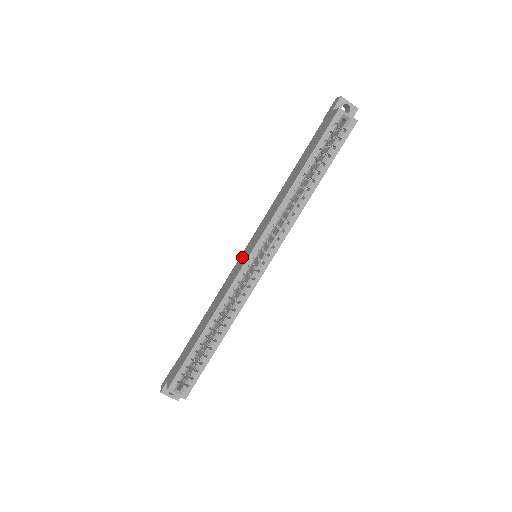
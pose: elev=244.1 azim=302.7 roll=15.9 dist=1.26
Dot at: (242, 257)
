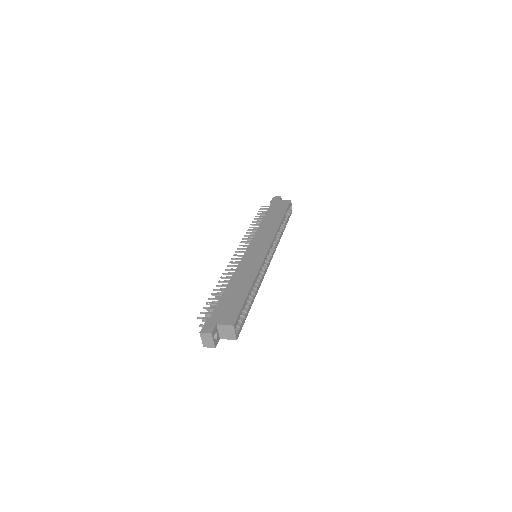
Dot at: (252, 252)
